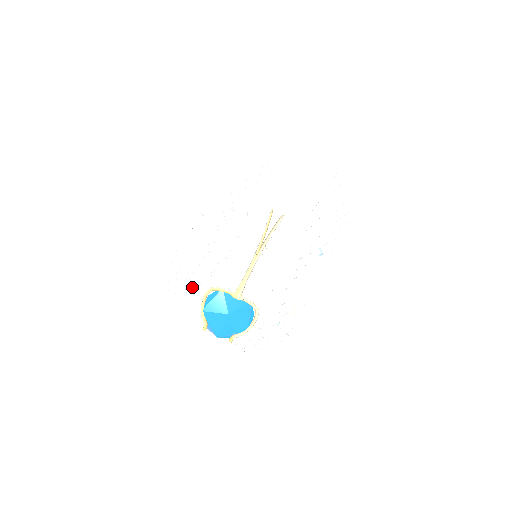
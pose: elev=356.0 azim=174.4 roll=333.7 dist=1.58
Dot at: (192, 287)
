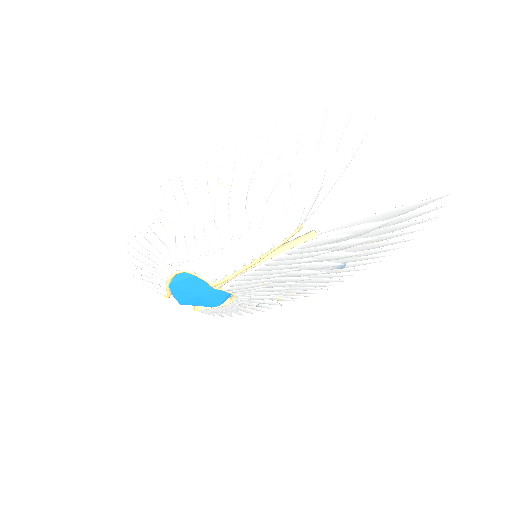
Dot at: (160, 260)
